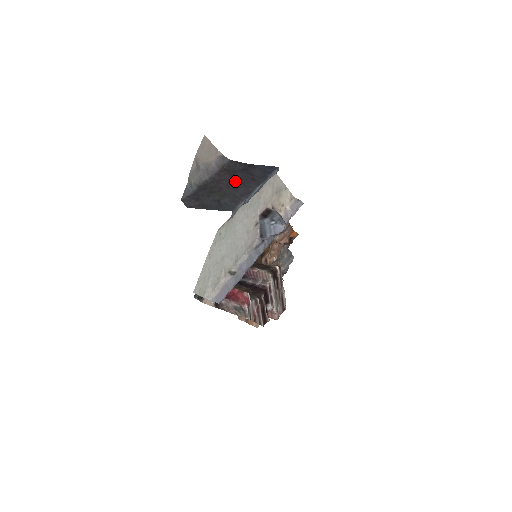
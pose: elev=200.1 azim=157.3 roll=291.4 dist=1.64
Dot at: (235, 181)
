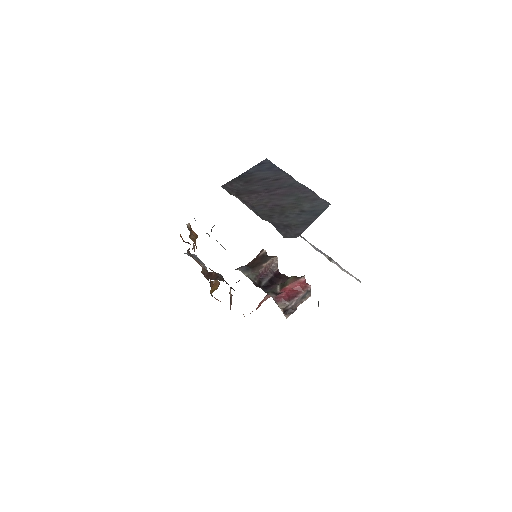
Dot at: (270, 192)
